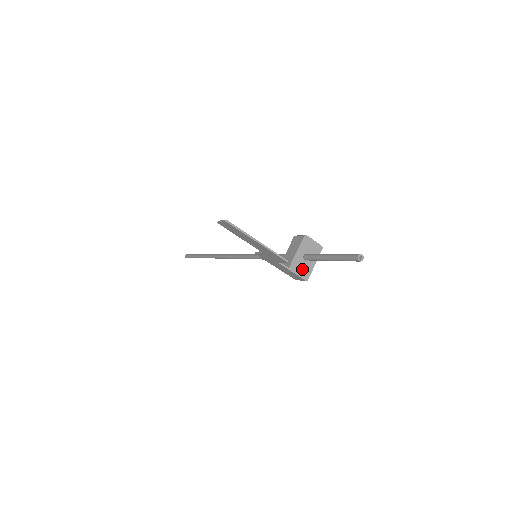
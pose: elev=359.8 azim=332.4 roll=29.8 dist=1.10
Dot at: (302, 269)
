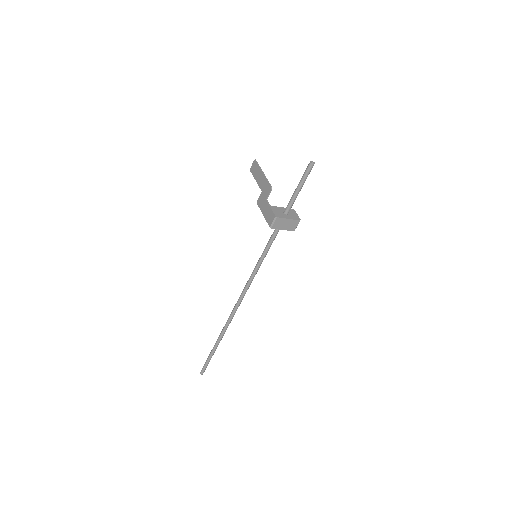
Dot at: (278, 213)
